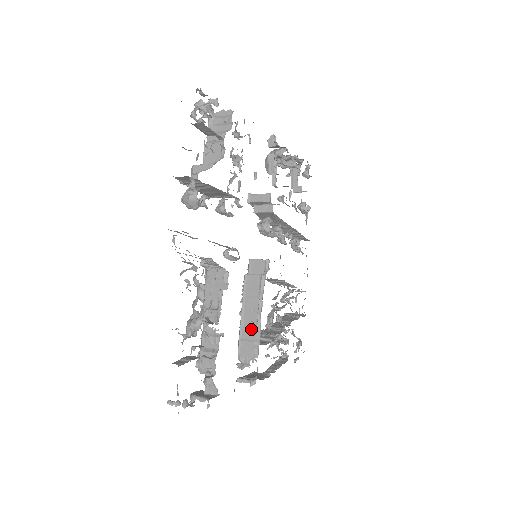
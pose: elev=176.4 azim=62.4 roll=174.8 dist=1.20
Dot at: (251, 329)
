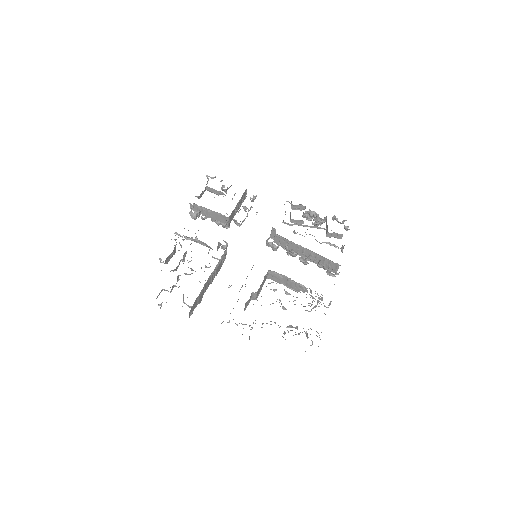
Dot at: (229, 287)
